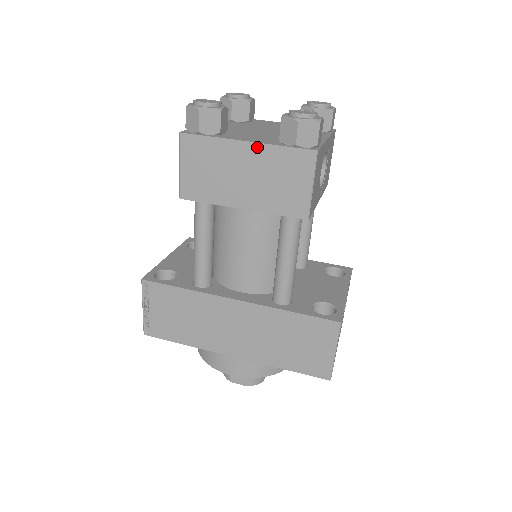
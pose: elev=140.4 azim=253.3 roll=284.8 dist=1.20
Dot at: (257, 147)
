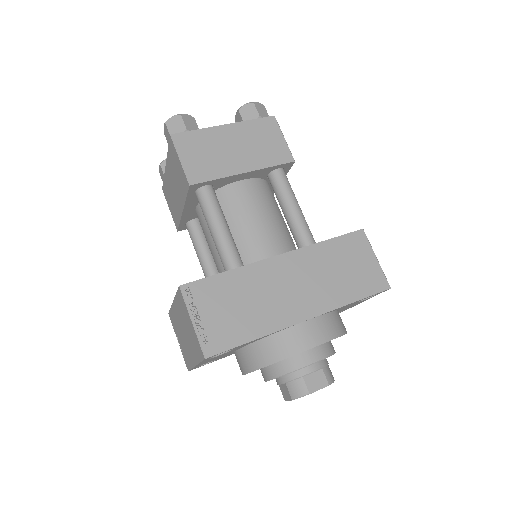
Dot at: (235, 126)
